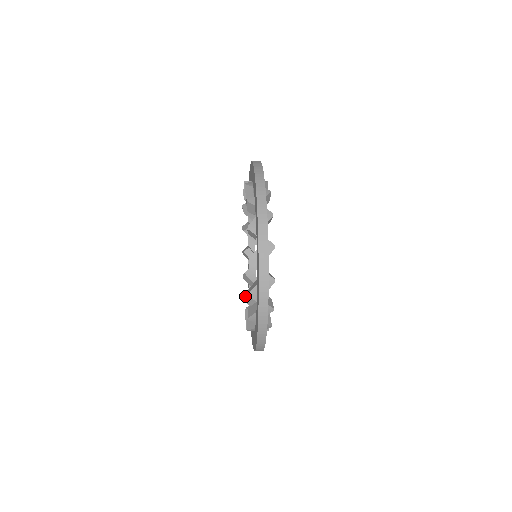
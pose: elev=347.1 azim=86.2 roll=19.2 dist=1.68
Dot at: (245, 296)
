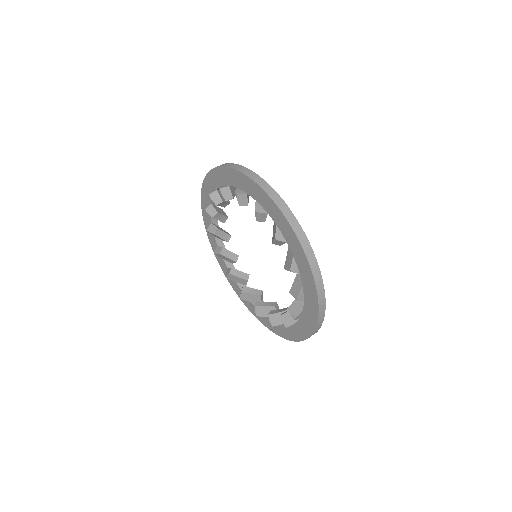
Dot at: (229, 276)
